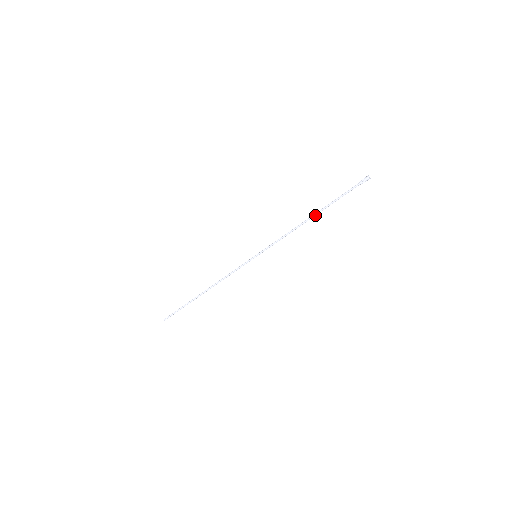
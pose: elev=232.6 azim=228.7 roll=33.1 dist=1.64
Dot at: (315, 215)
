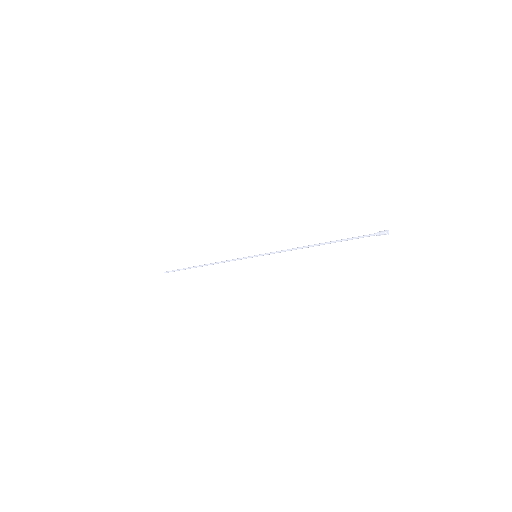
Dot at: occluded
